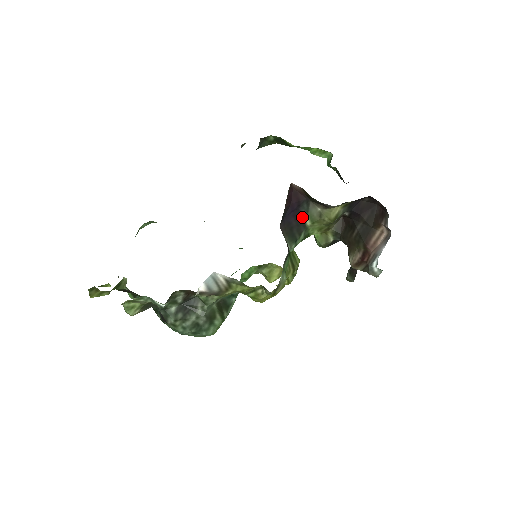
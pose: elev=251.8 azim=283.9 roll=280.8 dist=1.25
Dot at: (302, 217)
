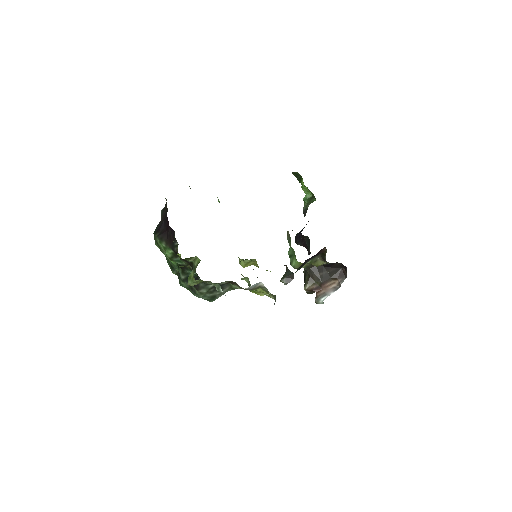
Dot at: (310, 260)
